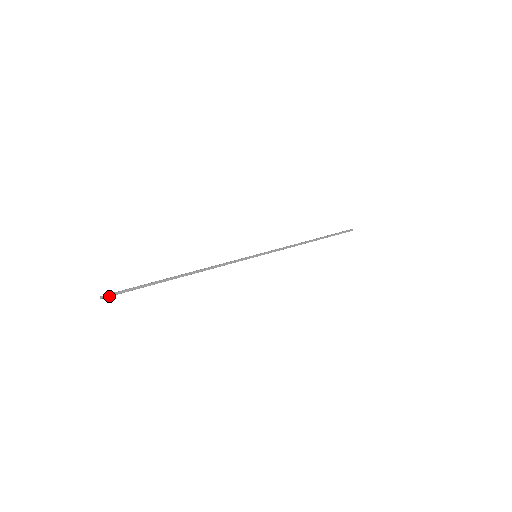
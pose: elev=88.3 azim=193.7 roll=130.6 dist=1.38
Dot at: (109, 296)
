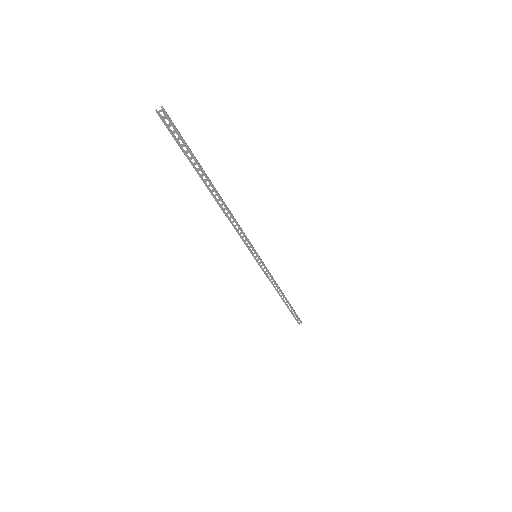
Dot at: (168, 115)
